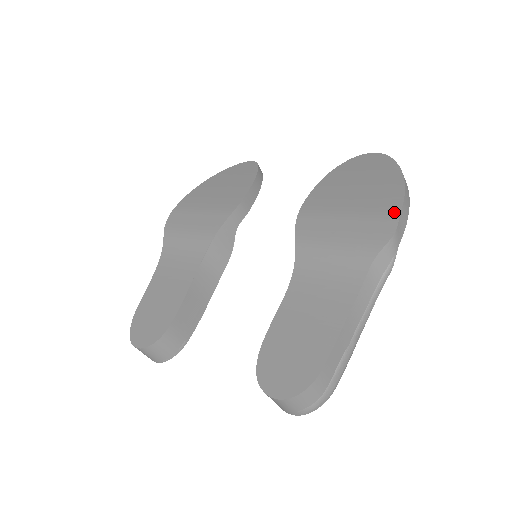
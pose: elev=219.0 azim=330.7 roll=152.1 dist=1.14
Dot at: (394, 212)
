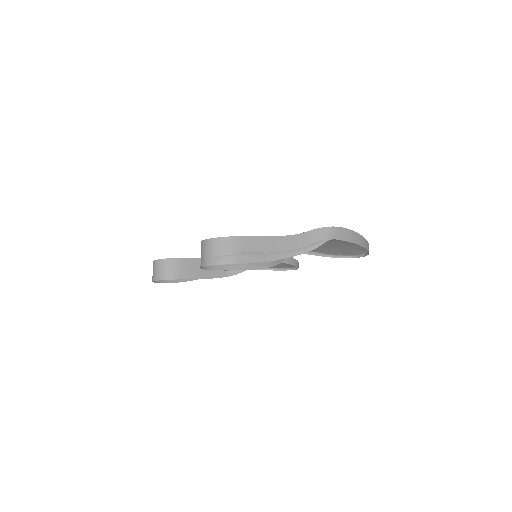
Dot at: occluded
